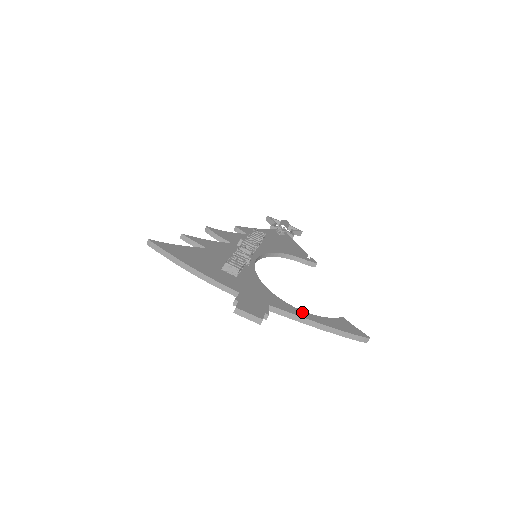
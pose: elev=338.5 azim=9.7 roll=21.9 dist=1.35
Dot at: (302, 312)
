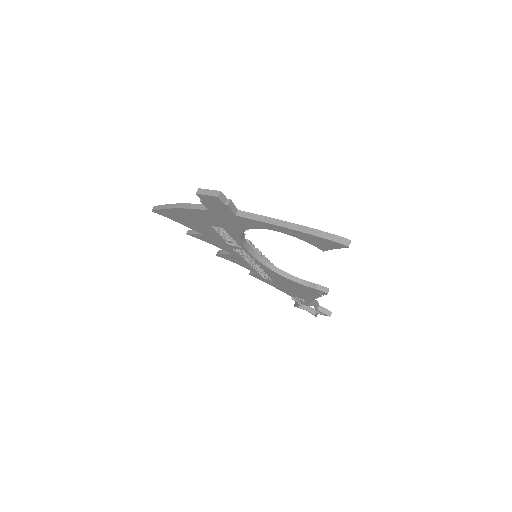
Dot at: occluded
